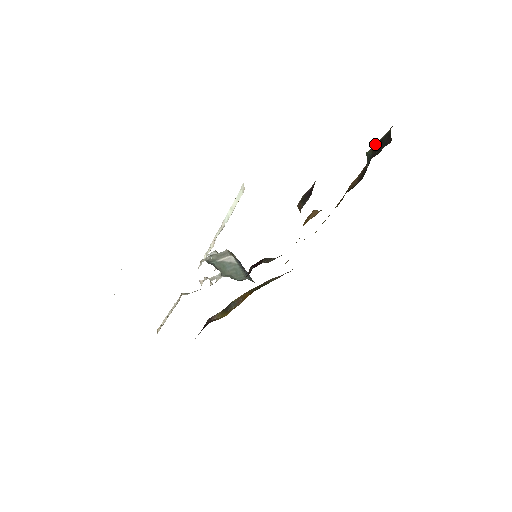
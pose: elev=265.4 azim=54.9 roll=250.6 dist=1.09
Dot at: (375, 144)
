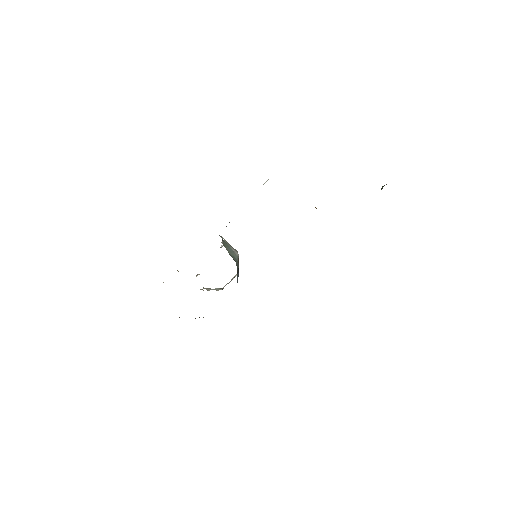
Dot at: occluded
